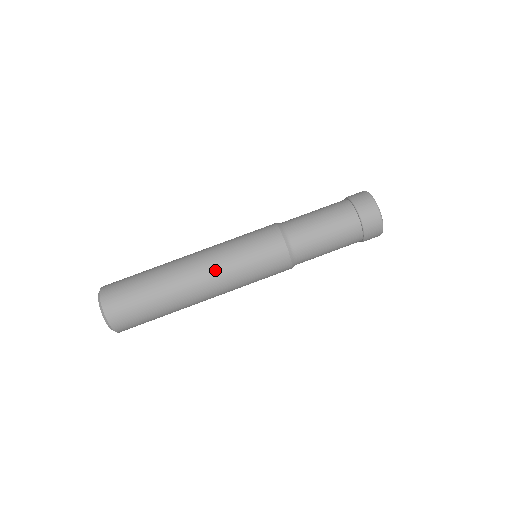
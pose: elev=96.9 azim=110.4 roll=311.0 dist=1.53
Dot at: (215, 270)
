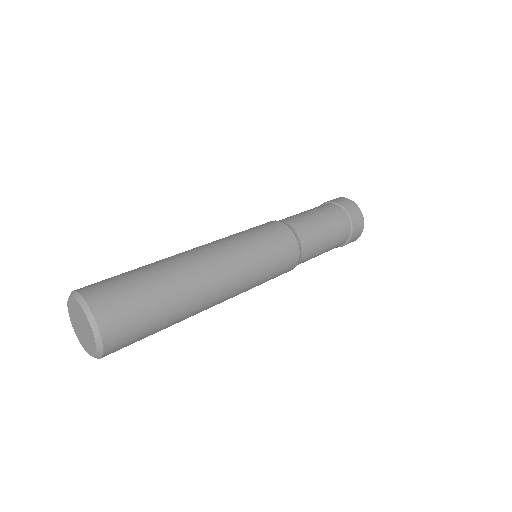
Dot at: (227, 254)
